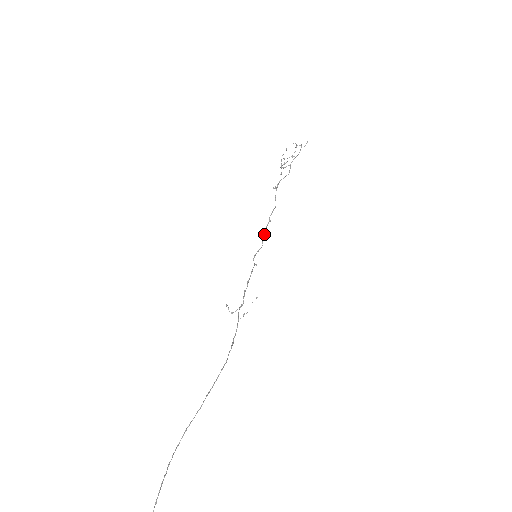
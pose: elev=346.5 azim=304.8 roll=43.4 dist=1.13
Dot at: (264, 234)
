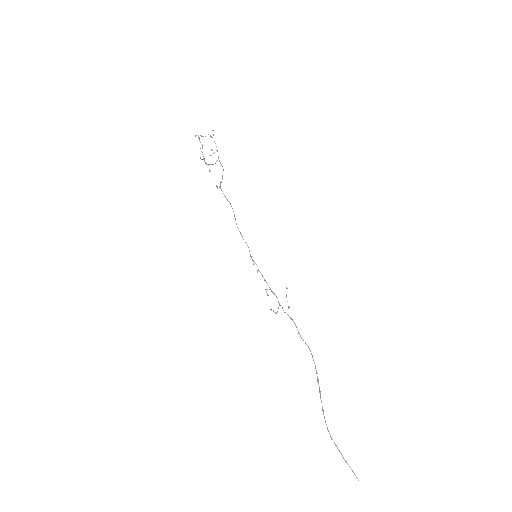
Dot at: (241, 234)
